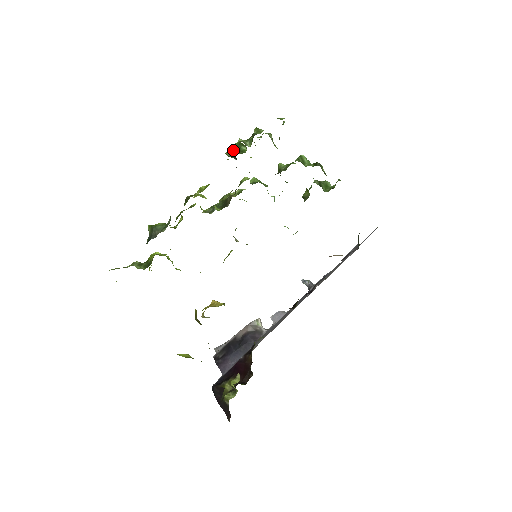
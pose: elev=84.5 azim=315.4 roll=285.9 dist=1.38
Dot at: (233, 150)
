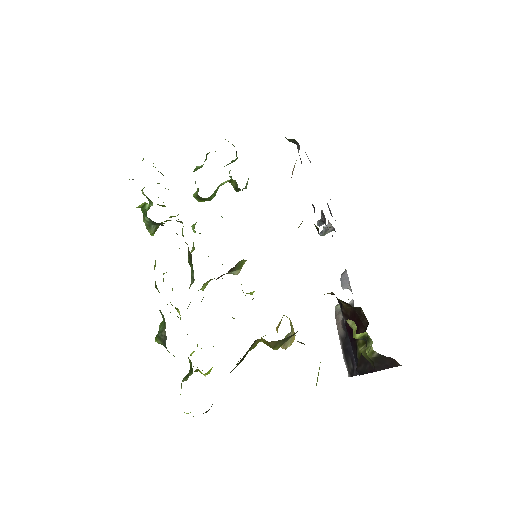
Dot at: (147, 222)
